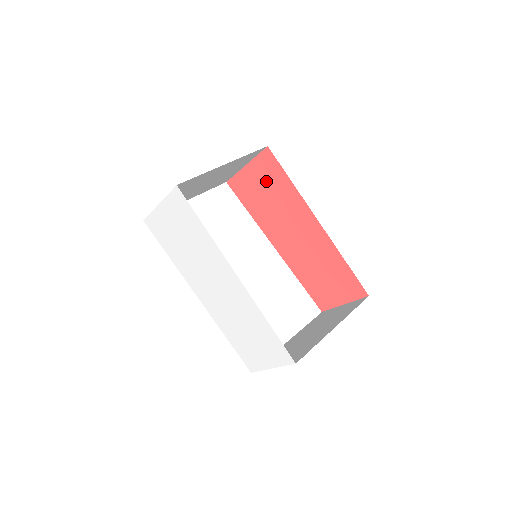
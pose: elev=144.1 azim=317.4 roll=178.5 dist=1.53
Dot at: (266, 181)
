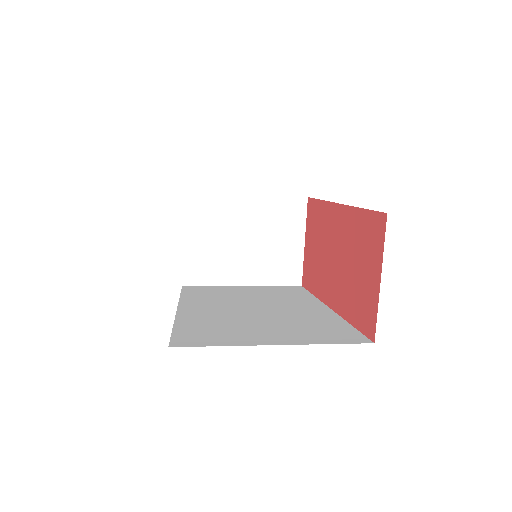
Dot at: (313, 233)
